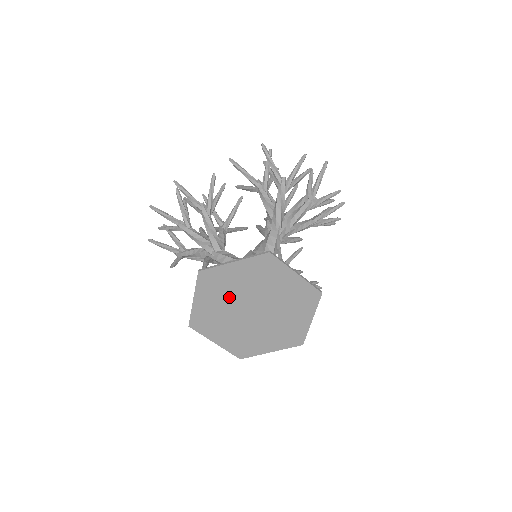
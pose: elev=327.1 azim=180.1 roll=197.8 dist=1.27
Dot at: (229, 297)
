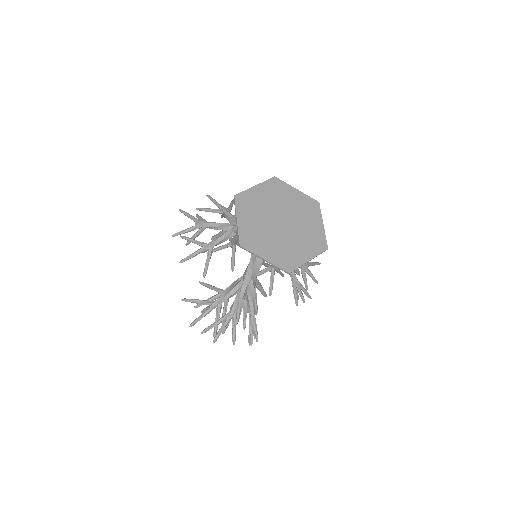
Dot at: (276, 203)
